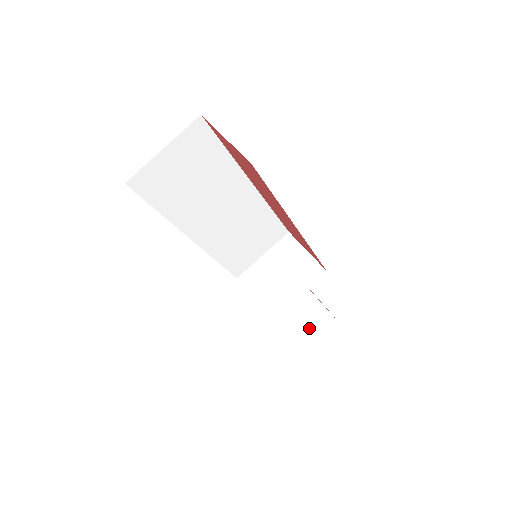
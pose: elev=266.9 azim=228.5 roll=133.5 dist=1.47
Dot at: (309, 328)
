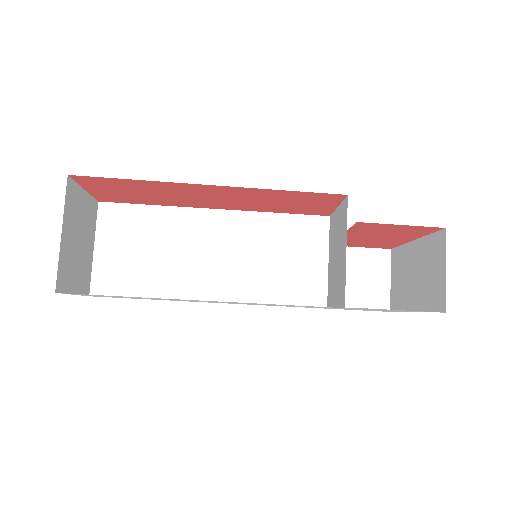
Dot at: (432, 276)
